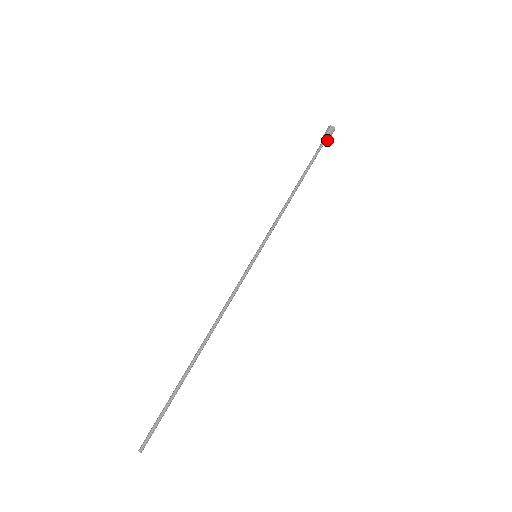
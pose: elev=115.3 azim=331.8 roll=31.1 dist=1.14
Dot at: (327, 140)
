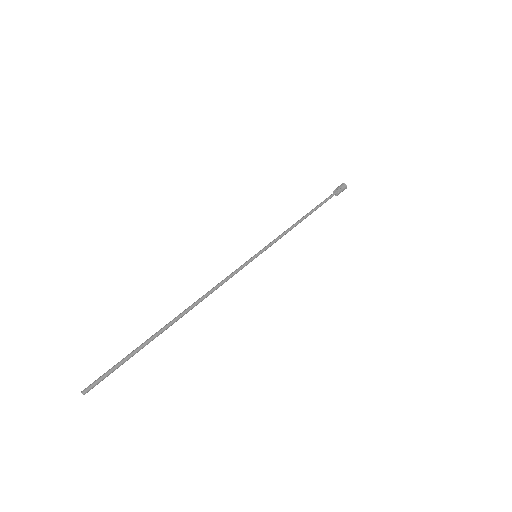
Dot at: (337, 190)
